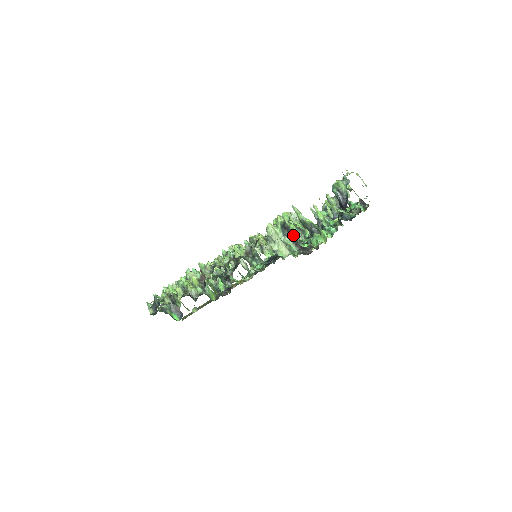
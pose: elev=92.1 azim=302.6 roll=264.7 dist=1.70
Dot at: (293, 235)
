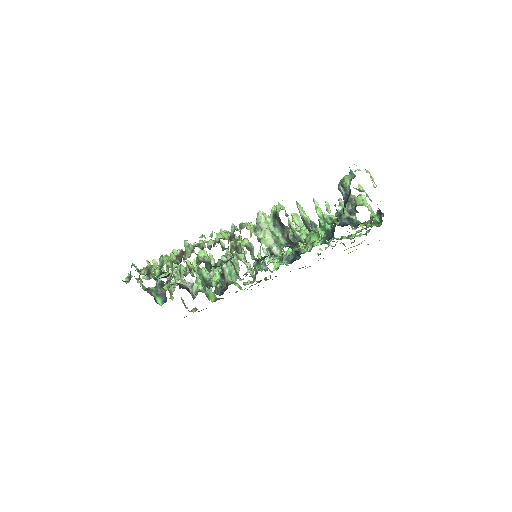
Dot at: (282, 225)
